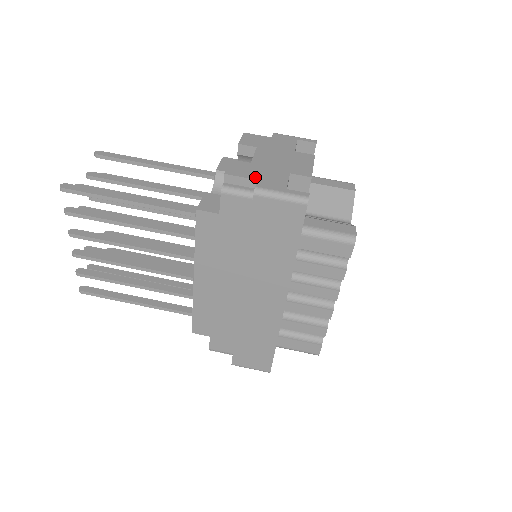
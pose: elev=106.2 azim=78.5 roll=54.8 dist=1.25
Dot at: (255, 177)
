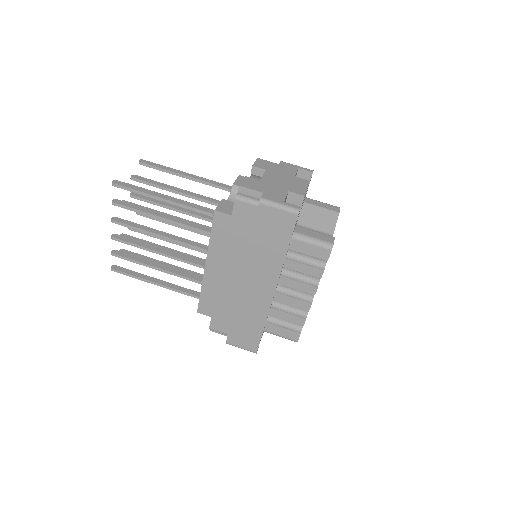
Dot at: (262, 191)
